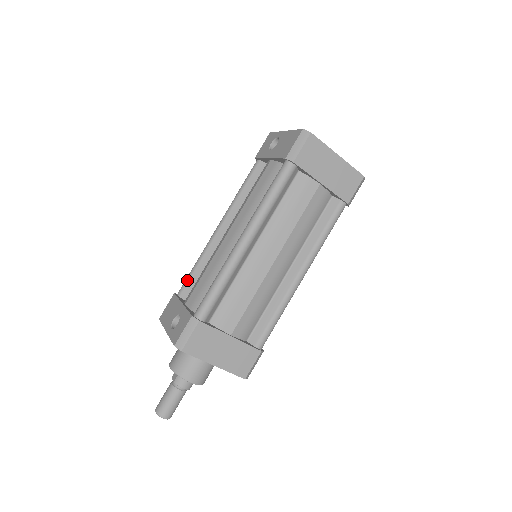
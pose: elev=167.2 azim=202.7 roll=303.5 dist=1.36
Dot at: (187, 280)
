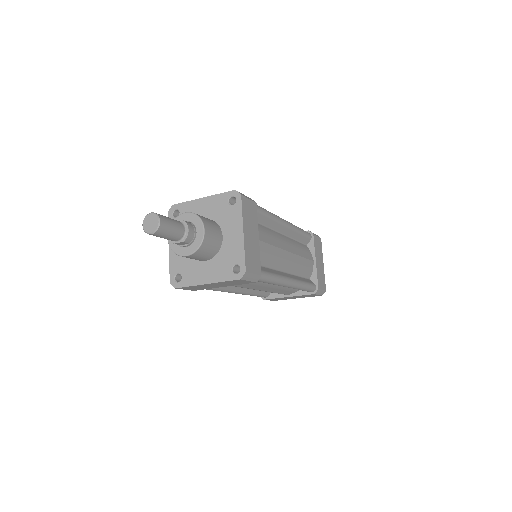
Dot at: occluded
